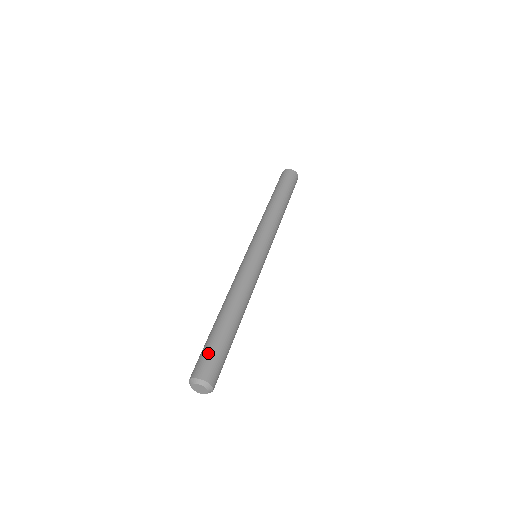
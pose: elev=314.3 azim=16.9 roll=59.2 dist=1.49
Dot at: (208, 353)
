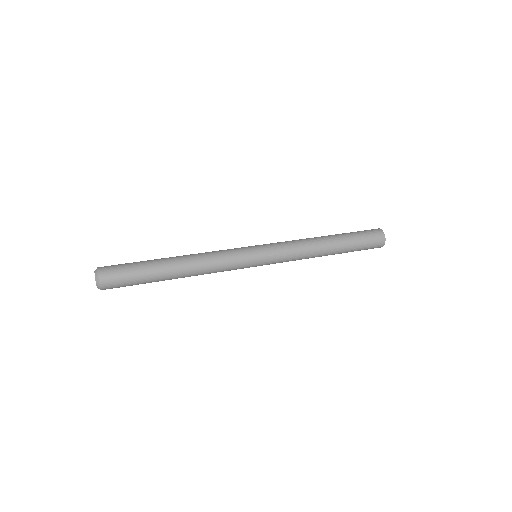
Dot at: occluded
